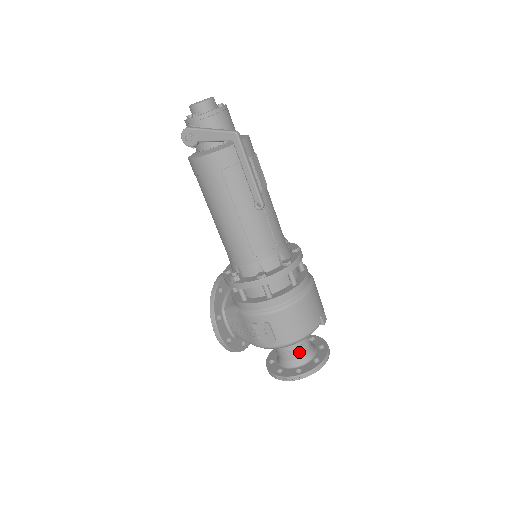
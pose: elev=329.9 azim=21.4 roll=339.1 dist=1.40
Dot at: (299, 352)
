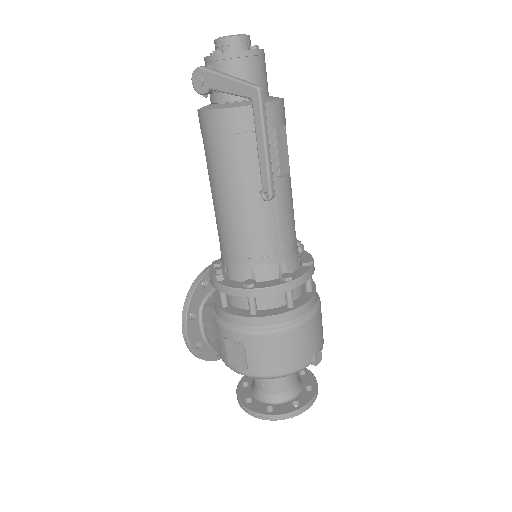
Dot at: (277, 387)
